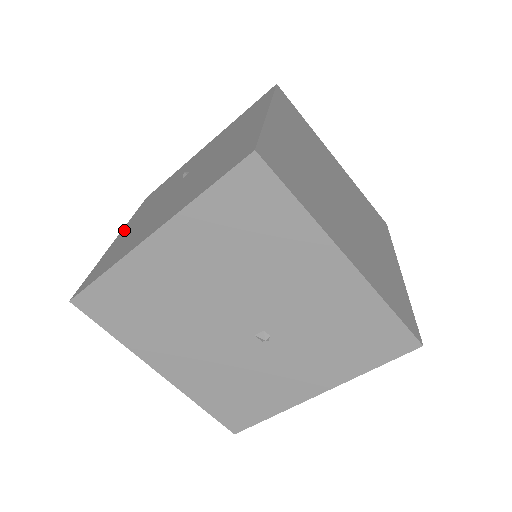
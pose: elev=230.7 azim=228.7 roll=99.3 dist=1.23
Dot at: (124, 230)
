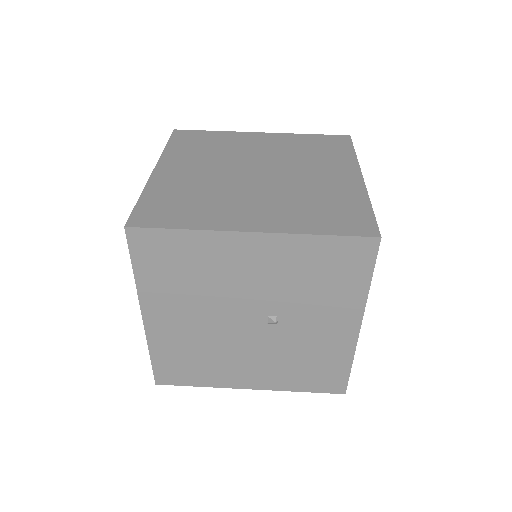
Dot at: occluded
